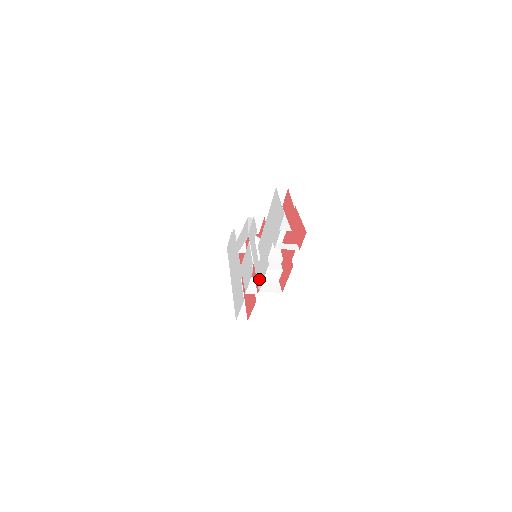
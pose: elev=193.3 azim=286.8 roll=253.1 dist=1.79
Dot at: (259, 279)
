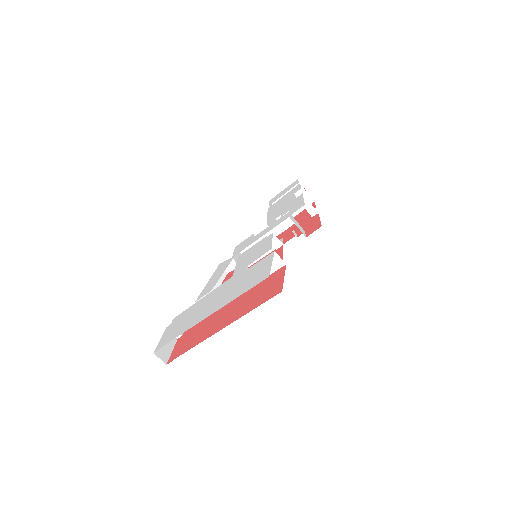
Dot at: (295, 208)
